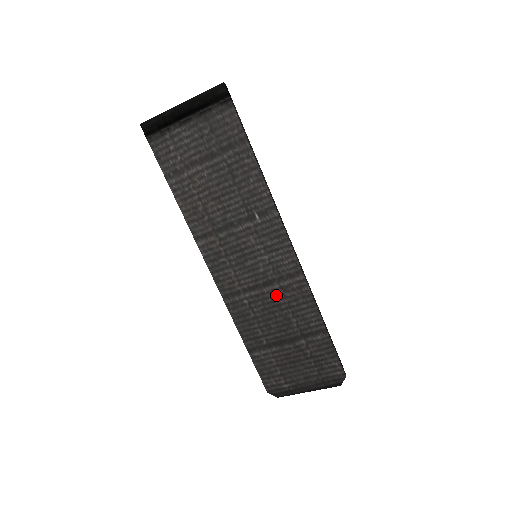
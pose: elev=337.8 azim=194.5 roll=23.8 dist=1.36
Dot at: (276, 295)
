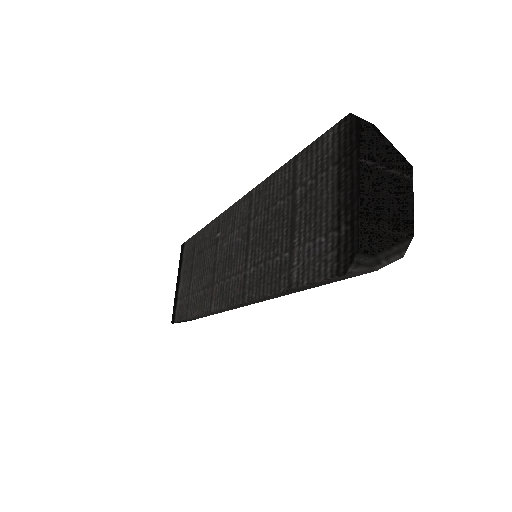
Dot at: (257, 226)
